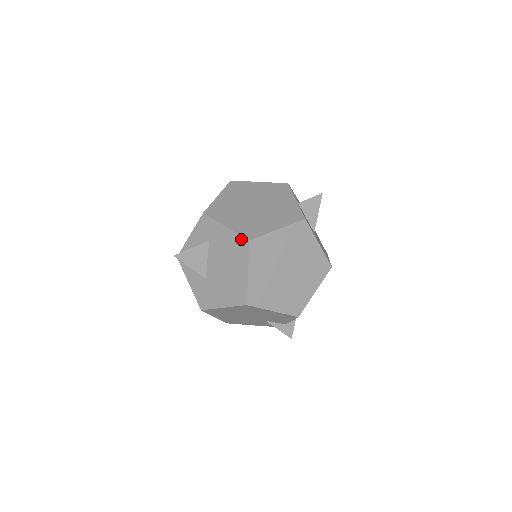
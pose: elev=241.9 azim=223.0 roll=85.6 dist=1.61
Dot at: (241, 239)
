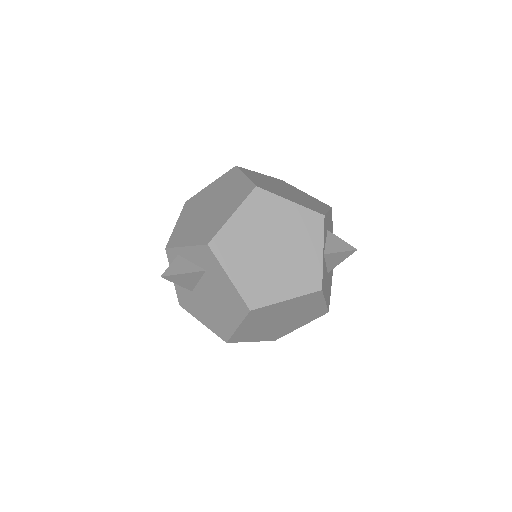
Dot at: (242, 302)
